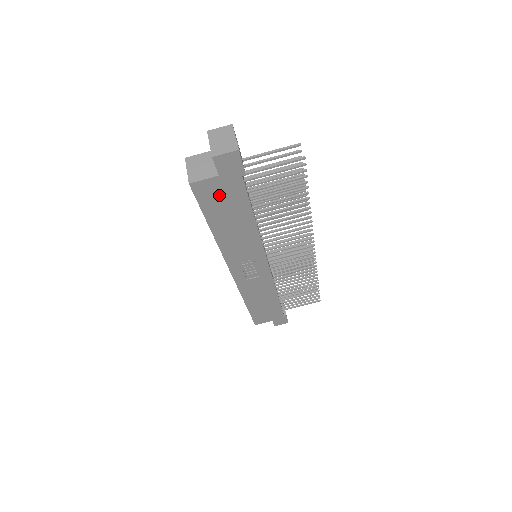
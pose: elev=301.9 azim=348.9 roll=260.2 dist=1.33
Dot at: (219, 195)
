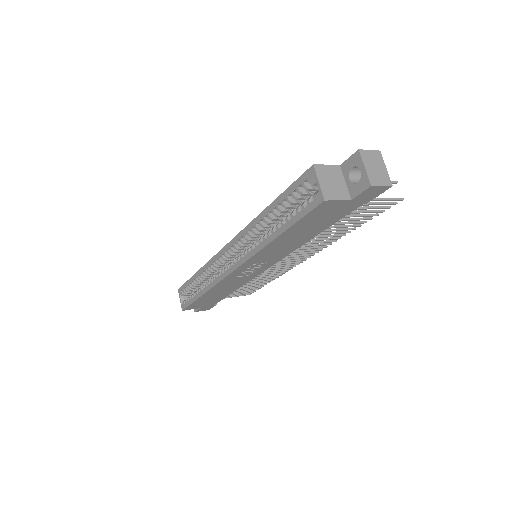
Dot at: (326, 214)
